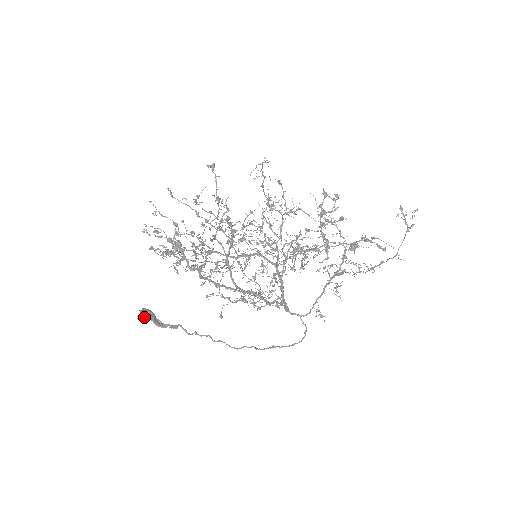
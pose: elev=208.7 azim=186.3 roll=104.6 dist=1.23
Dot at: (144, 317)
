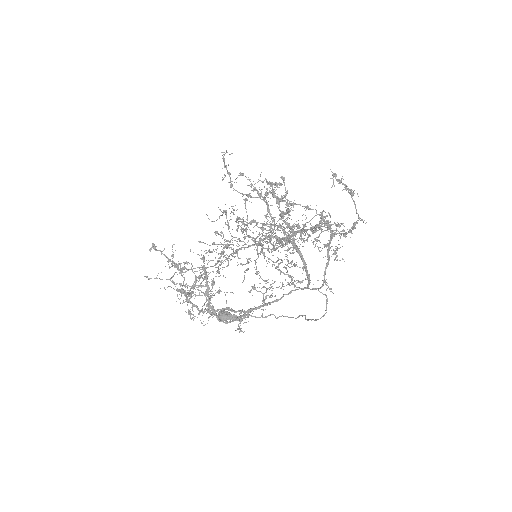
Dot at: (222, 319)
